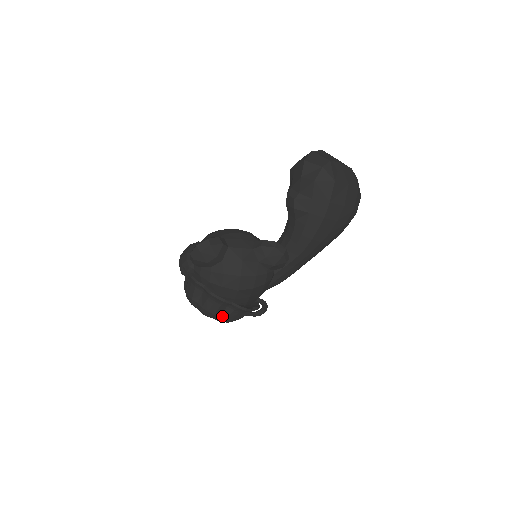
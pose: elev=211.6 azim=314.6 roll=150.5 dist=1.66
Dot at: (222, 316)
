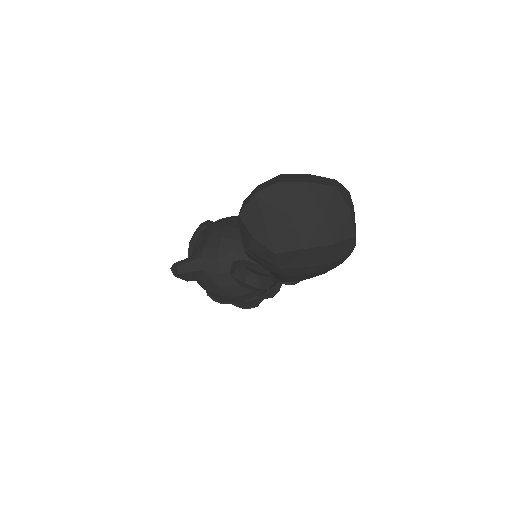
Dot at: occluded
